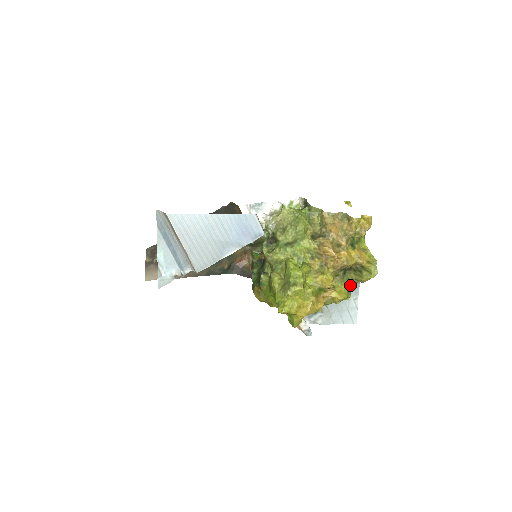
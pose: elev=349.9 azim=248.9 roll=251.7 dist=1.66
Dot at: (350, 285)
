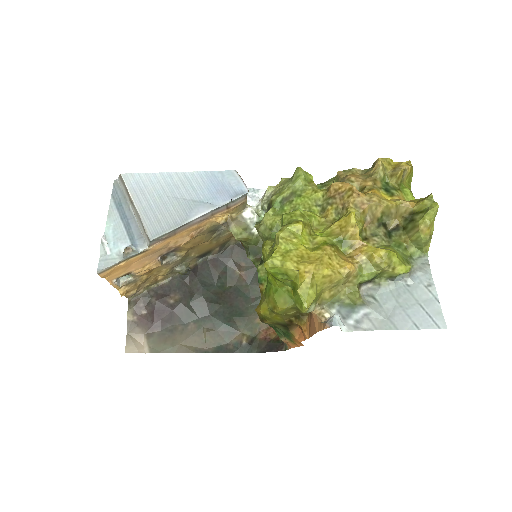
Dot at: (407, 257)
